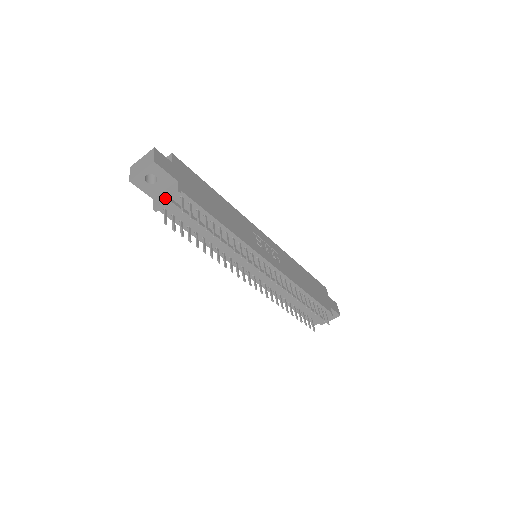
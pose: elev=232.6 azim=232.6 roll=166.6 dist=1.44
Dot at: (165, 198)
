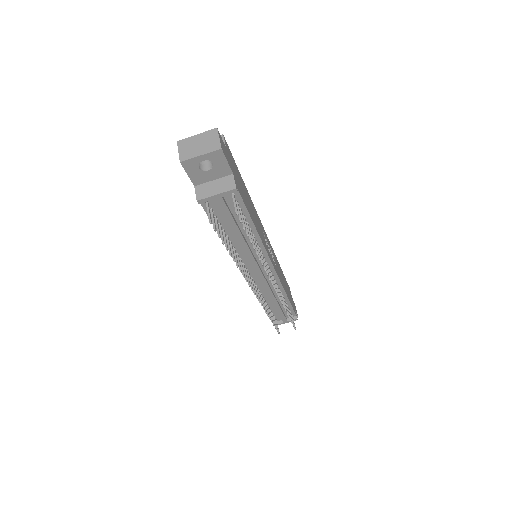
Dot at: (216, 191)
